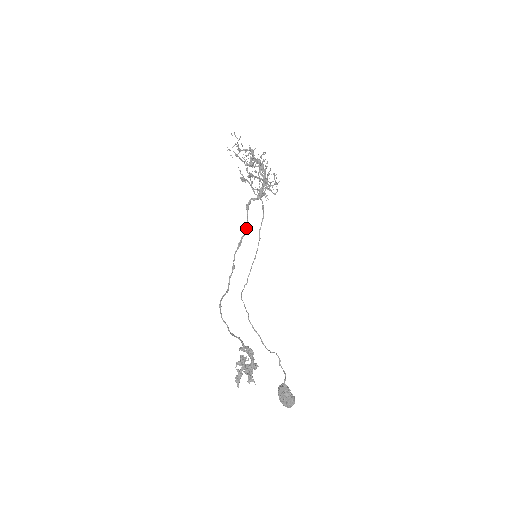
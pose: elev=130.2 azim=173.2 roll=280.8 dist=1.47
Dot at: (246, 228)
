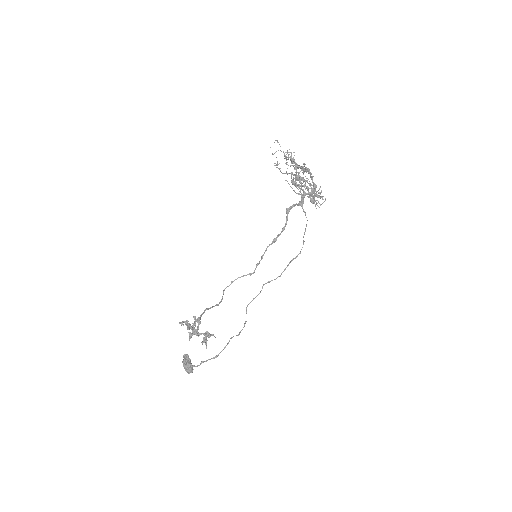
Dot at: (283, 228)
